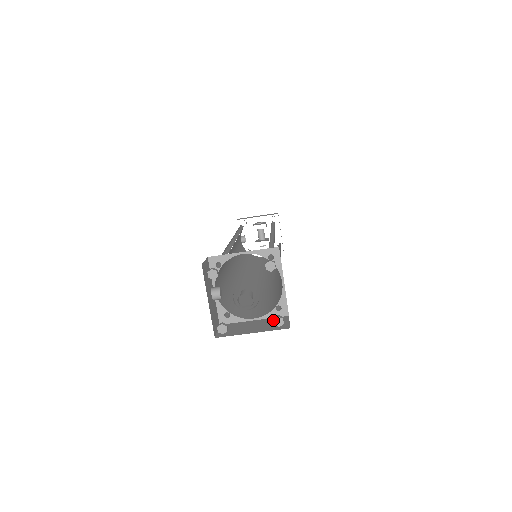
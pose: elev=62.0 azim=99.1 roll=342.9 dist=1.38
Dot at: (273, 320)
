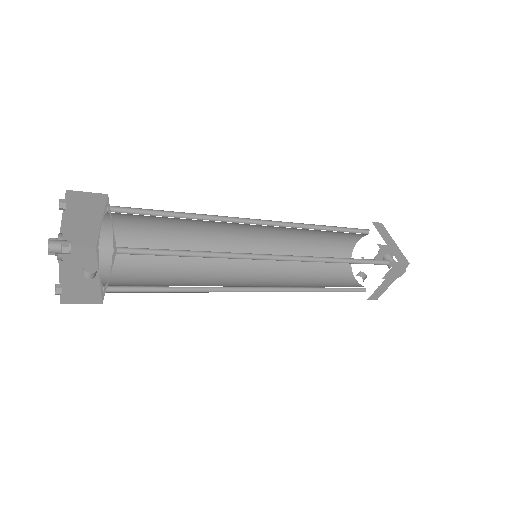
Dot at: occluded
